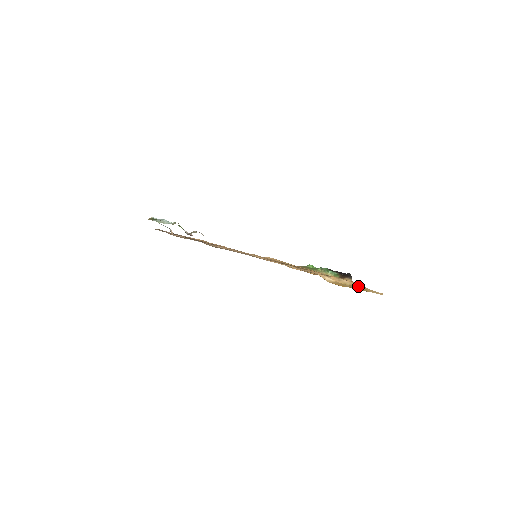
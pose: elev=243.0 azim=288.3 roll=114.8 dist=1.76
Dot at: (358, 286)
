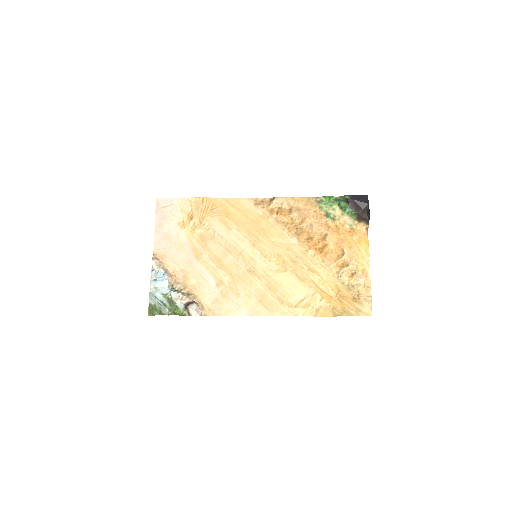
Dot at: (354, 288)
